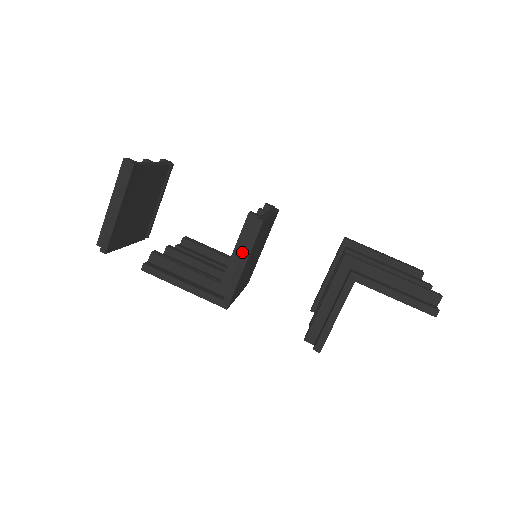
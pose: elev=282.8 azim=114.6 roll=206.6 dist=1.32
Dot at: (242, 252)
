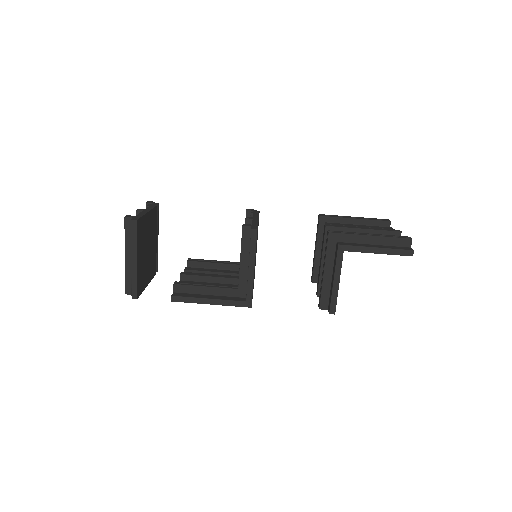
Dot at: (247, 259)
